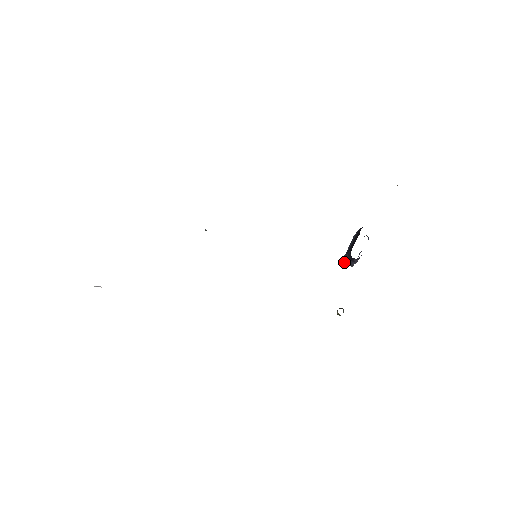
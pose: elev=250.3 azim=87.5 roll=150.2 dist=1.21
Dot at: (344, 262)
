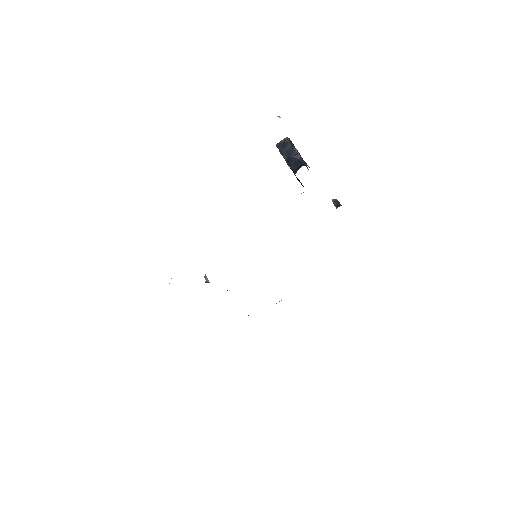
Dot at: occluded
